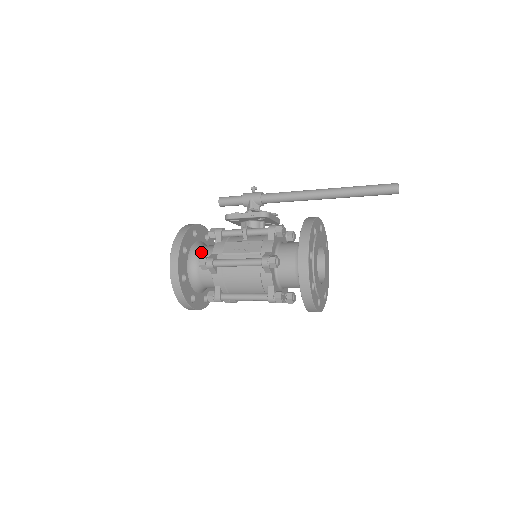
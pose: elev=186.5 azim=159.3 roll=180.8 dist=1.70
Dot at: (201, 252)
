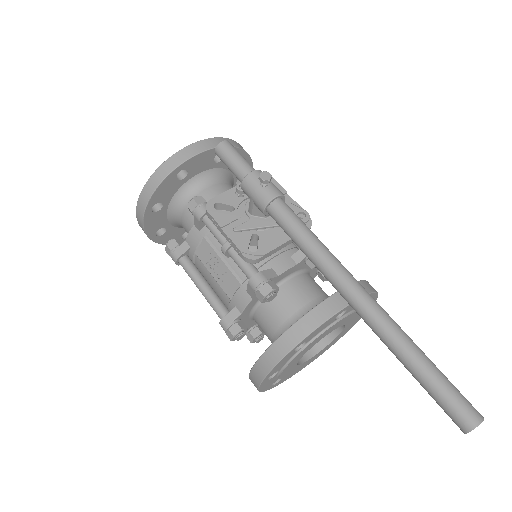
Dot at: (186, 208)
